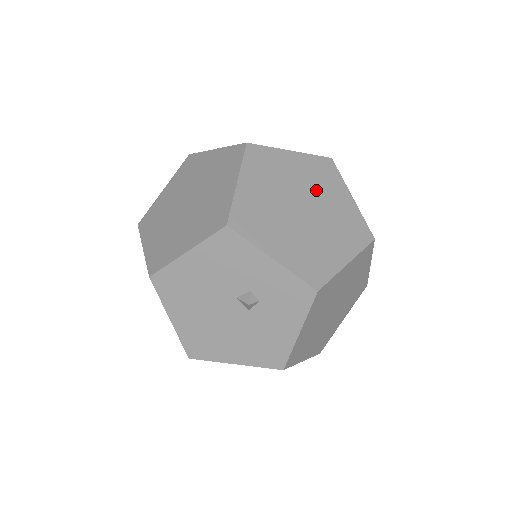
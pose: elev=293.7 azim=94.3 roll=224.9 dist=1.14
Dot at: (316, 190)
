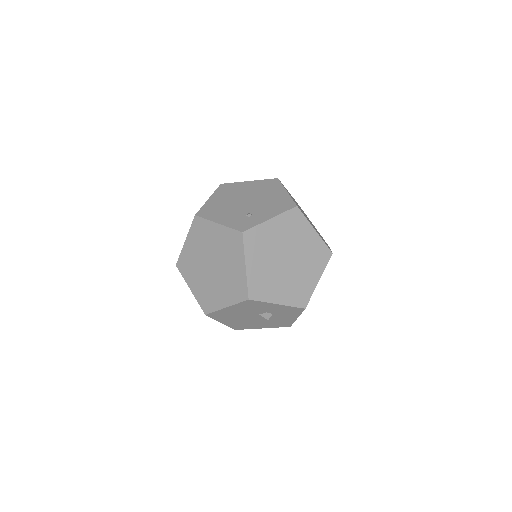
Dot at: (292, 240)
